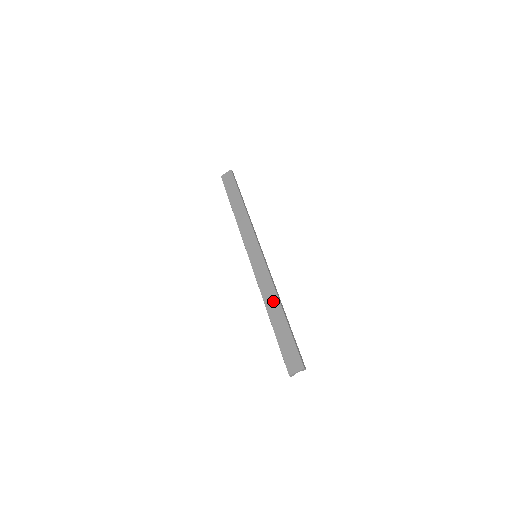
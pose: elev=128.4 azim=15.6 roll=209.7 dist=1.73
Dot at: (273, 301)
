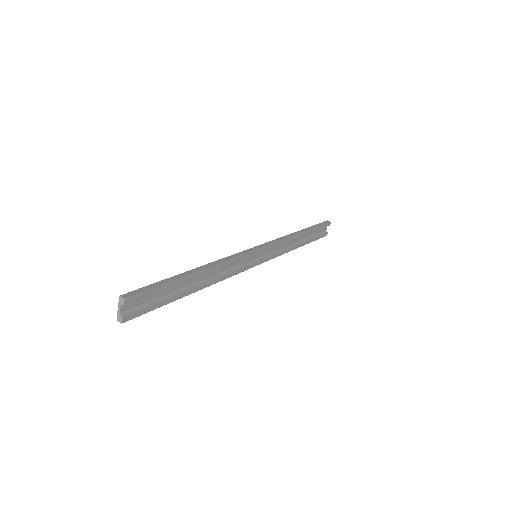
Dot at: occluded
